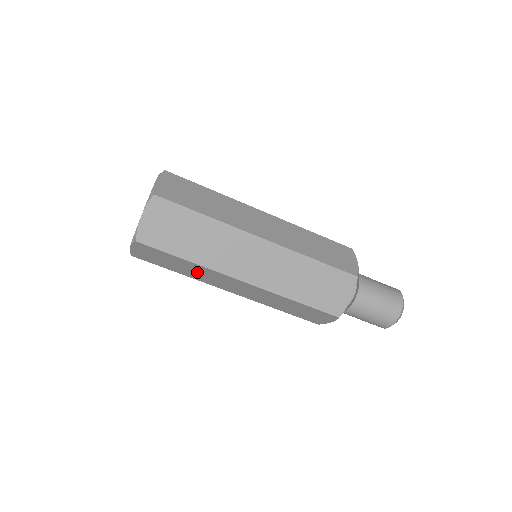
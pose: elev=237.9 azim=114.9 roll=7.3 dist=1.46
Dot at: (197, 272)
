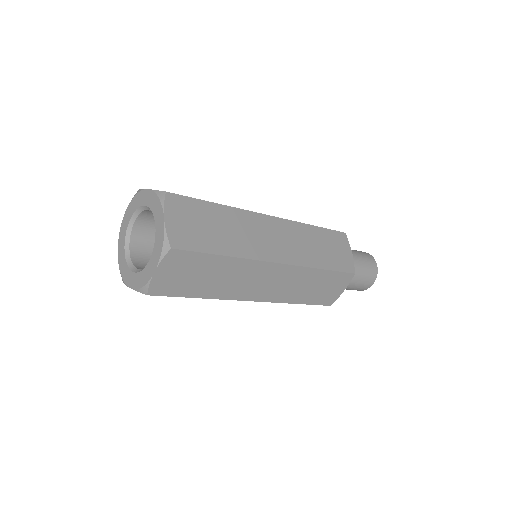
Dot at: occluded
